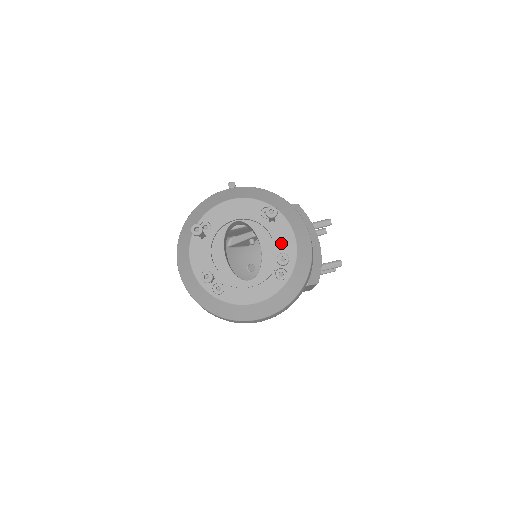
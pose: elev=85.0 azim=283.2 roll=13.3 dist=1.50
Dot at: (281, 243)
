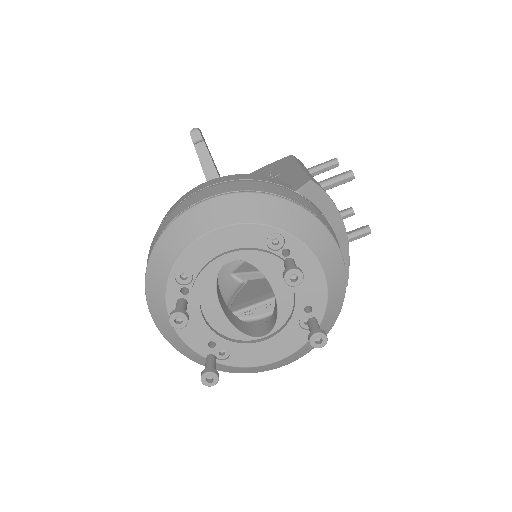
Dot at: (303, 282)
